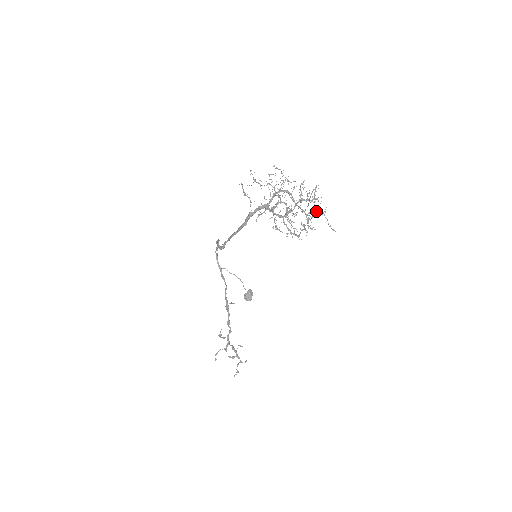
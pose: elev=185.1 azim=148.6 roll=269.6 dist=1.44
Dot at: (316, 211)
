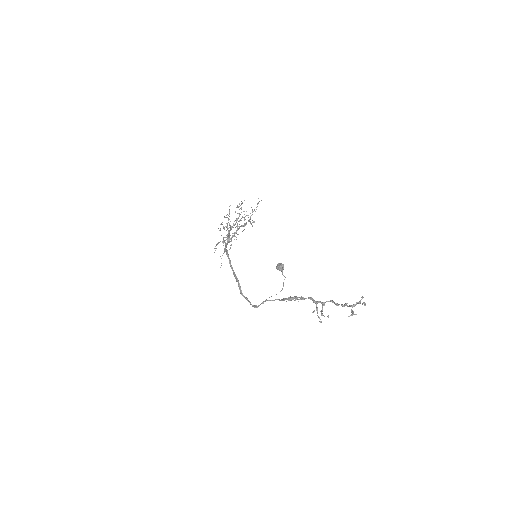
Dot at: (246, 211)
